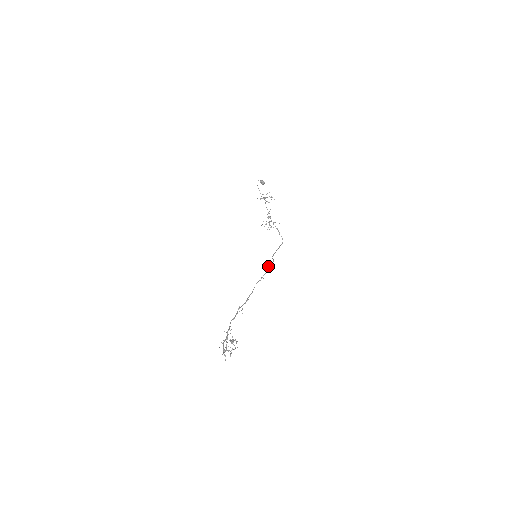
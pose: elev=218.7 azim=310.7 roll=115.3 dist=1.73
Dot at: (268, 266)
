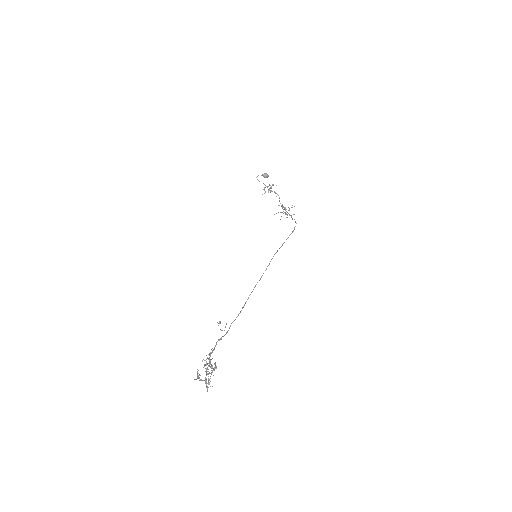
Dot at: occluded
